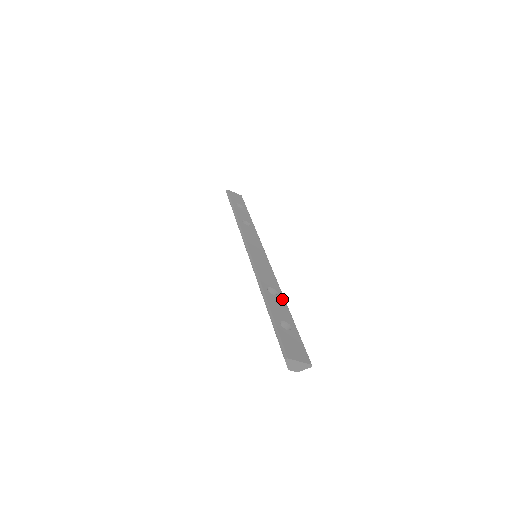
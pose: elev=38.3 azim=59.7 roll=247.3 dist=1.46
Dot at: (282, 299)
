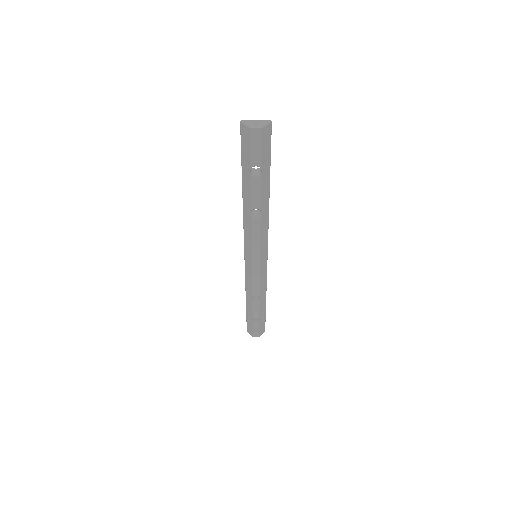
Dot at: occluded
